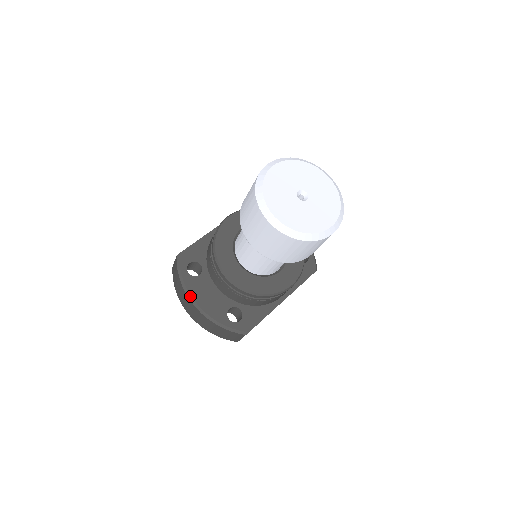
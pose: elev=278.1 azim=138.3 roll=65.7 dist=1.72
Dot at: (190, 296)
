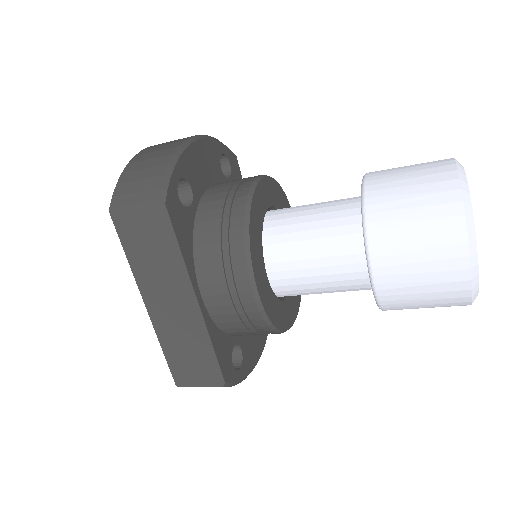
Dot at: (204, 137)
